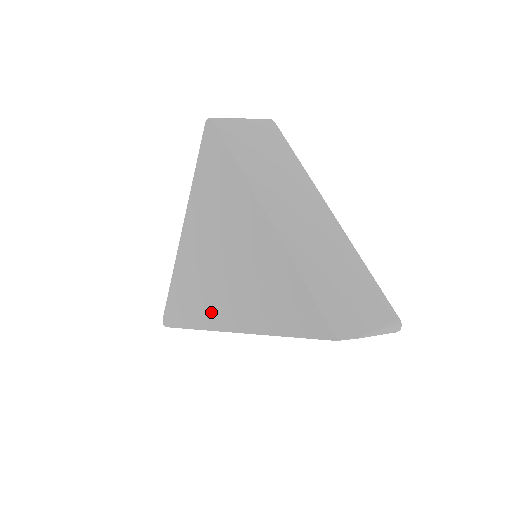
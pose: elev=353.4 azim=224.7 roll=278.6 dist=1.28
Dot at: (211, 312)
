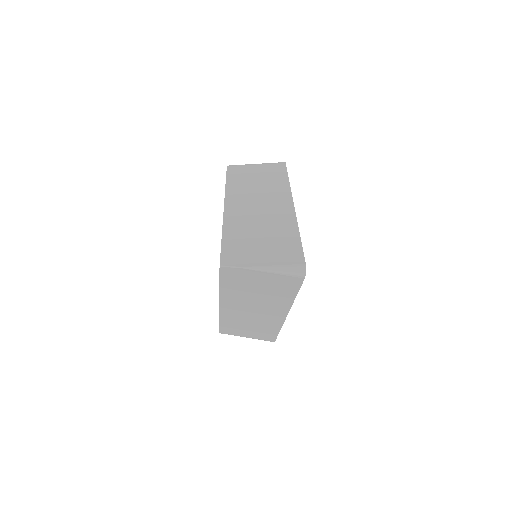
Dot at: occluded
